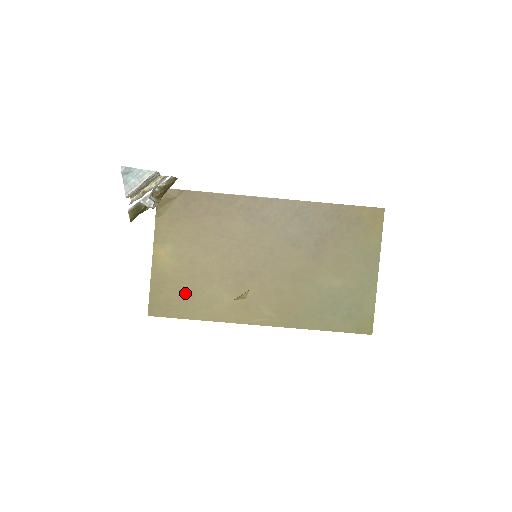
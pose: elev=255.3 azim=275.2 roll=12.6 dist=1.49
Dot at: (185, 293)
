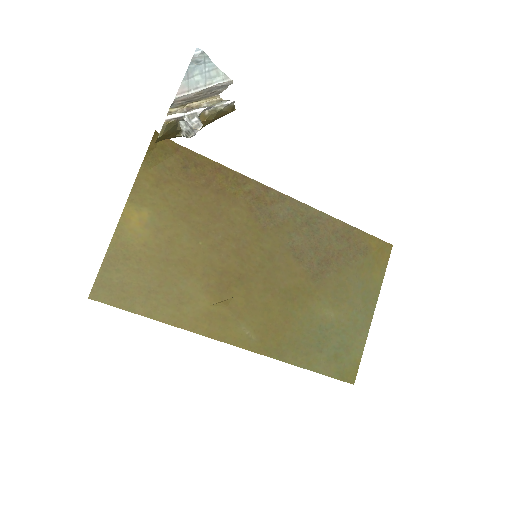
Dot at: (150, 280)
